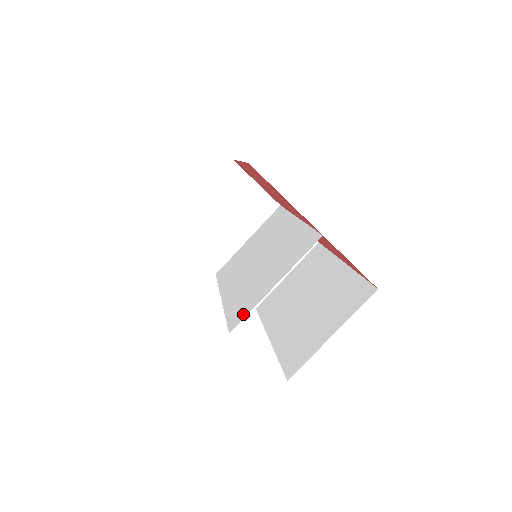
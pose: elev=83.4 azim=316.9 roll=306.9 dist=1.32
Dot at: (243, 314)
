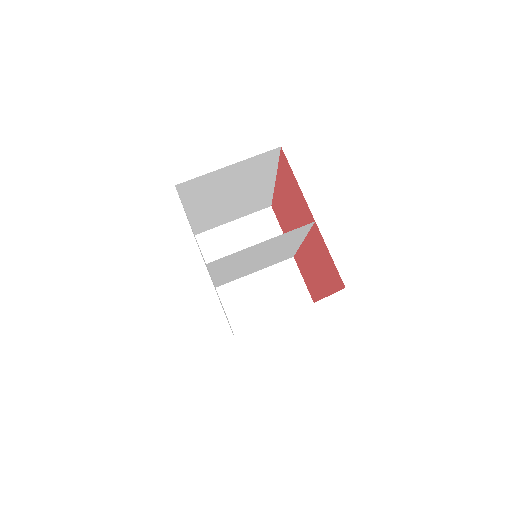
Dot at: (225, 258)
